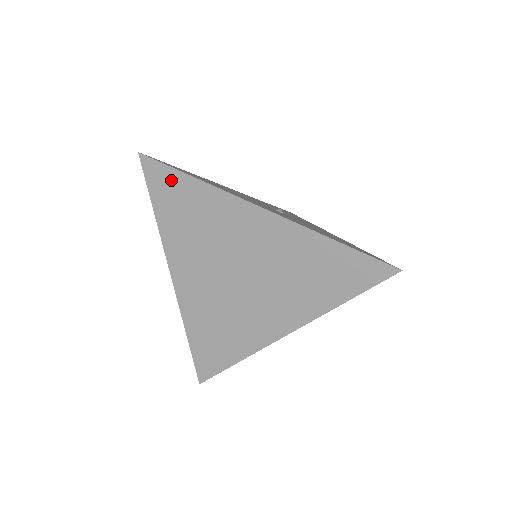
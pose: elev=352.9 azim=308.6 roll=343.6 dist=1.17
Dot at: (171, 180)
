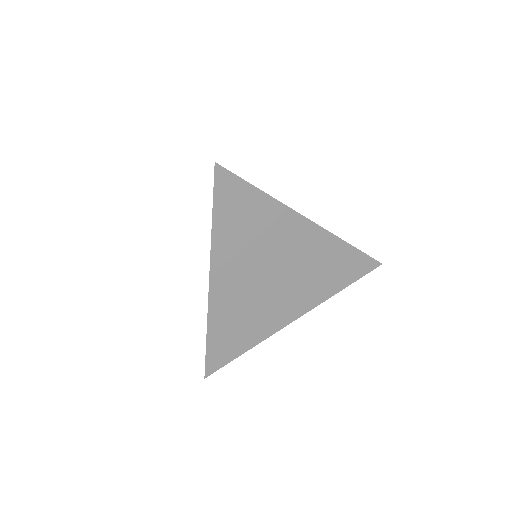
Dot at: (240, 191)
